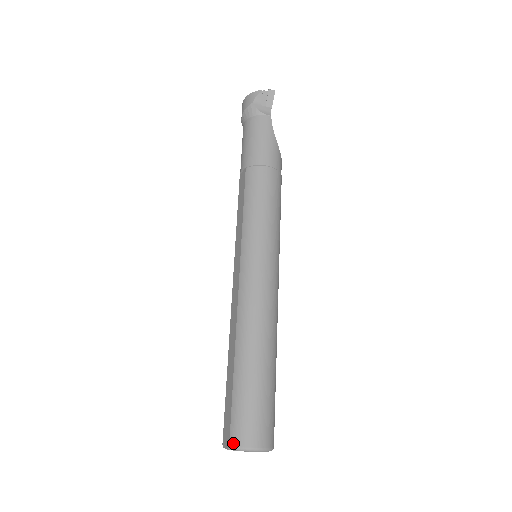
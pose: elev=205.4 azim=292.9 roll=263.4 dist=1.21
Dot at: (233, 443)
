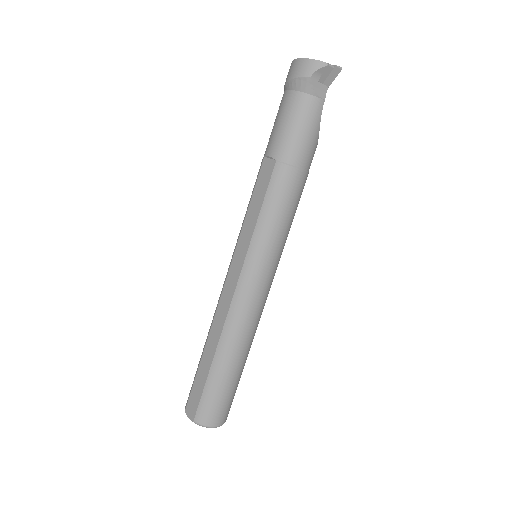
Dot at: (198, 421)
